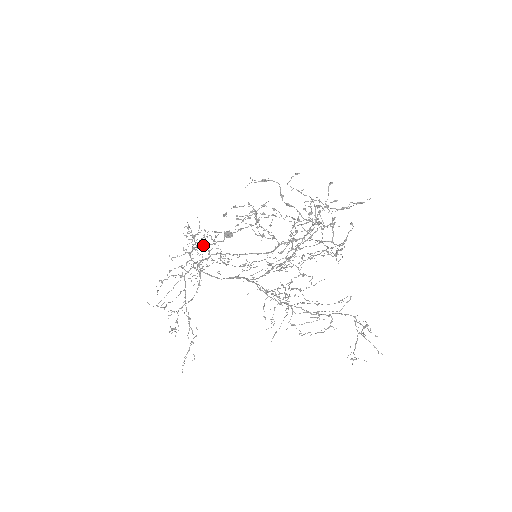
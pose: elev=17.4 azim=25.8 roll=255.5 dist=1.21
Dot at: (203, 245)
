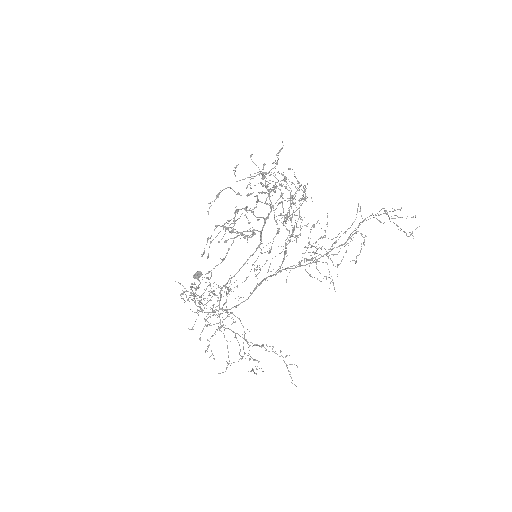
Dot at: occluded
